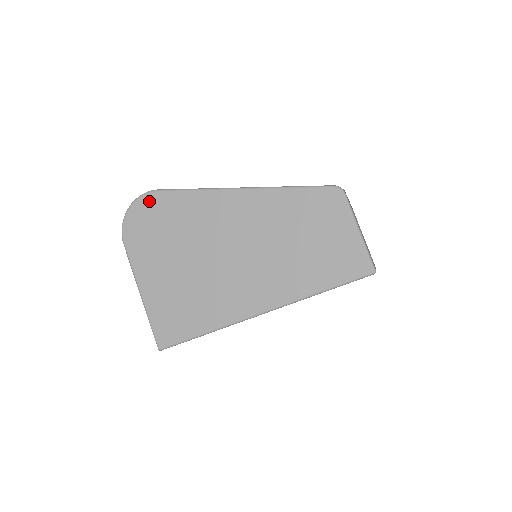
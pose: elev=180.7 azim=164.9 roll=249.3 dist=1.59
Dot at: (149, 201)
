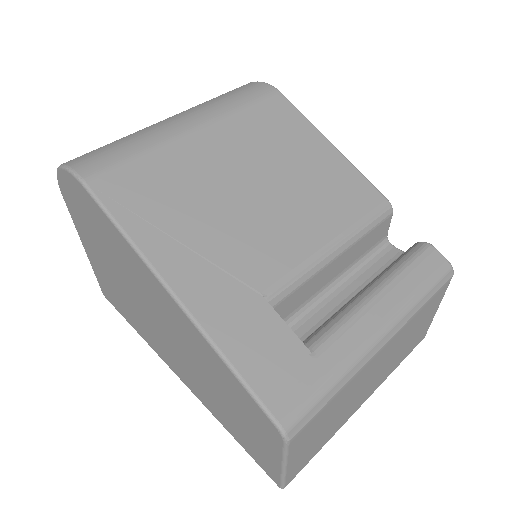
Dot at: (77, 187)
